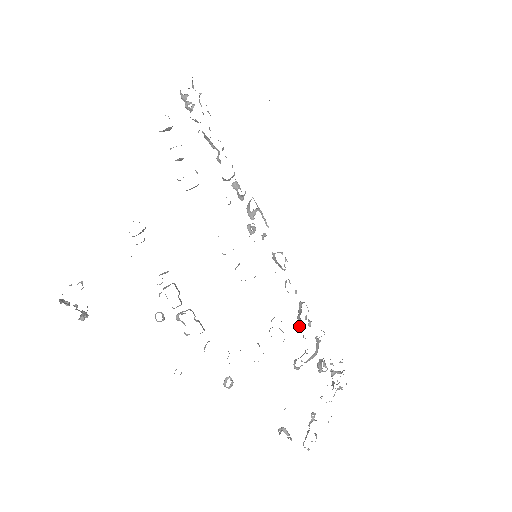
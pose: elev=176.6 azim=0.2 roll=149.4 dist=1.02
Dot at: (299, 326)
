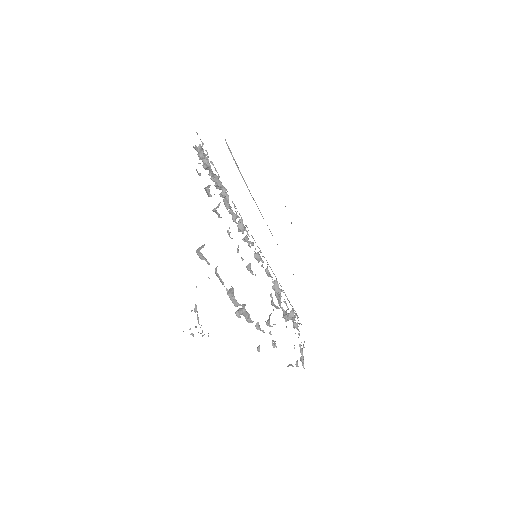
Dot at: (280, 295)
